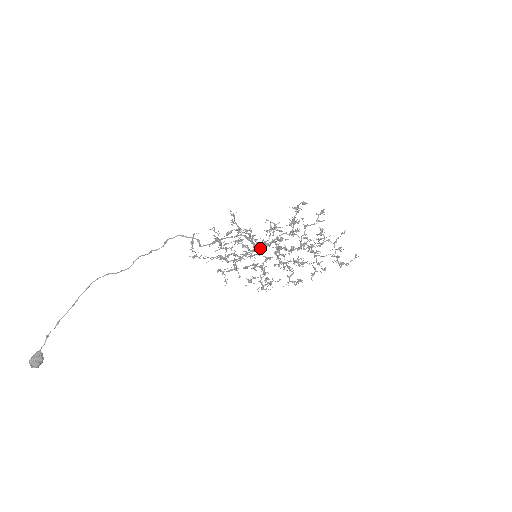
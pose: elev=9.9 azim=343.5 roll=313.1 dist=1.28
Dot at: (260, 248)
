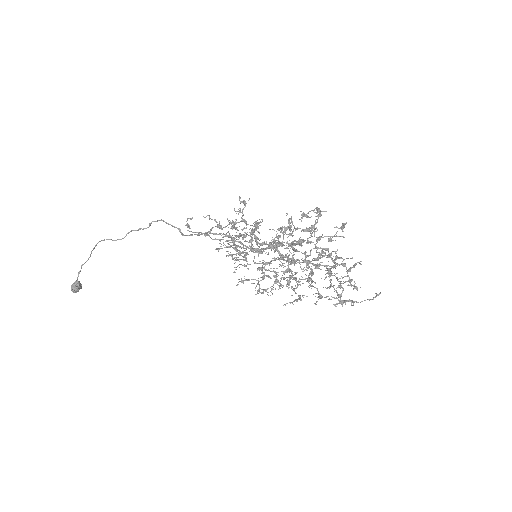
Dot at: (257, 250)
